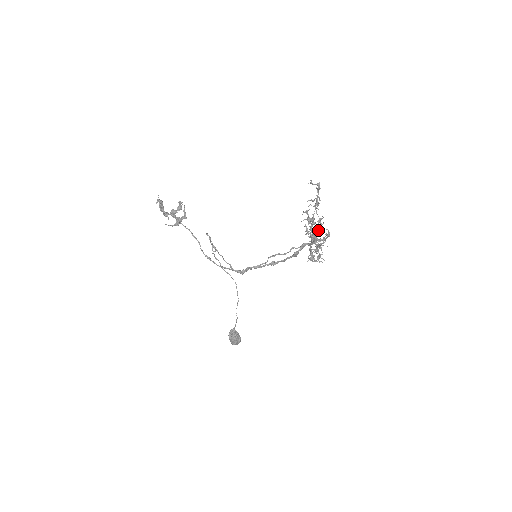
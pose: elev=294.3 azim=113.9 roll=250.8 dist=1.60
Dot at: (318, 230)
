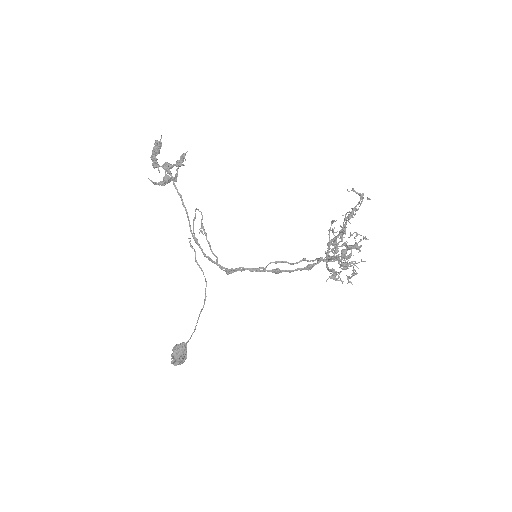
Dot at: (357, 245)
